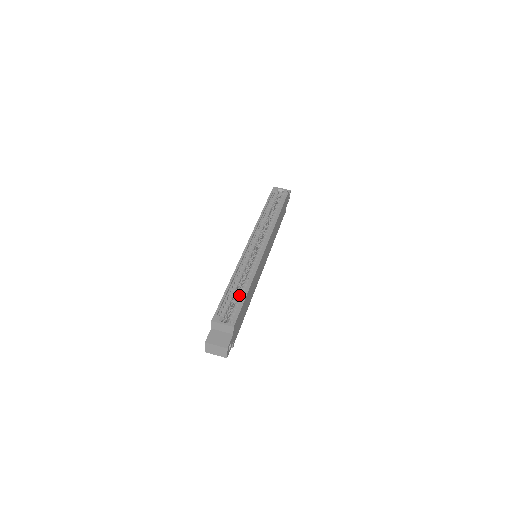
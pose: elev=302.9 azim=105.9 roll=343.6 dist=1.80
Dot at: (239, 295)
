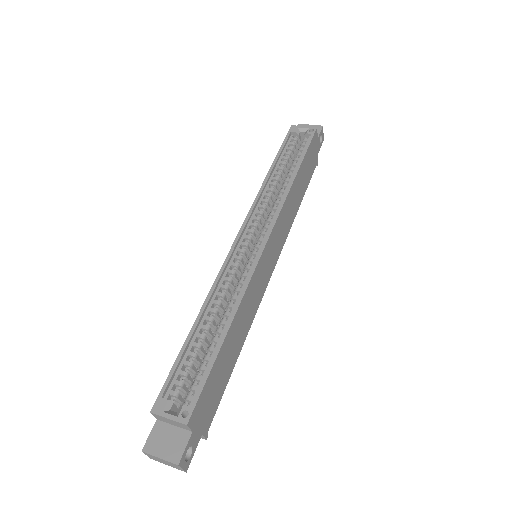
Dot at: (208, 349)
